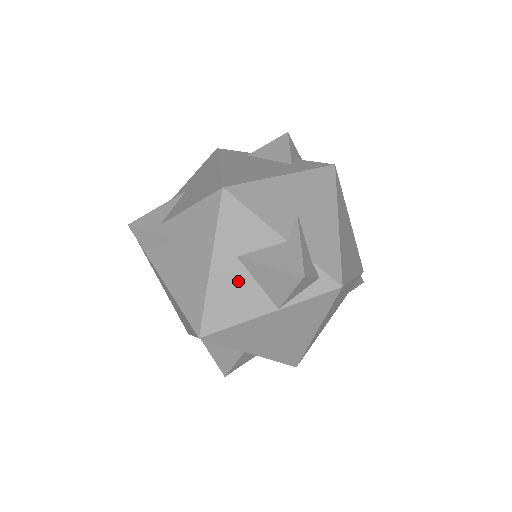
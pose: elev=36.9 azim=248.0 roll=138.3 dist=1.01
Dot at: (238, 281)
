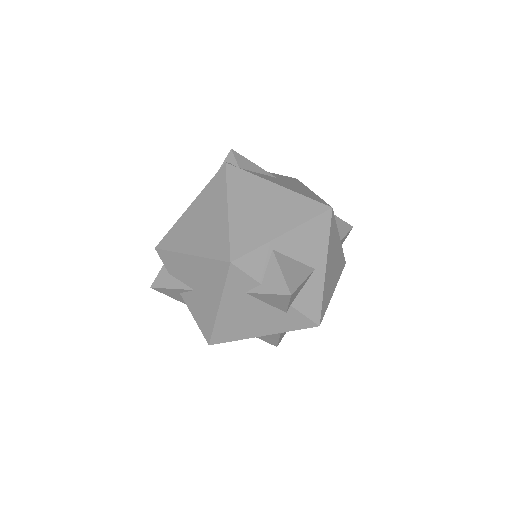
Dot at: occluded
